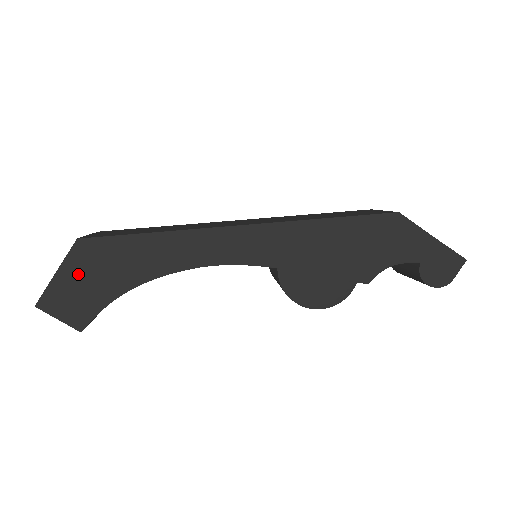
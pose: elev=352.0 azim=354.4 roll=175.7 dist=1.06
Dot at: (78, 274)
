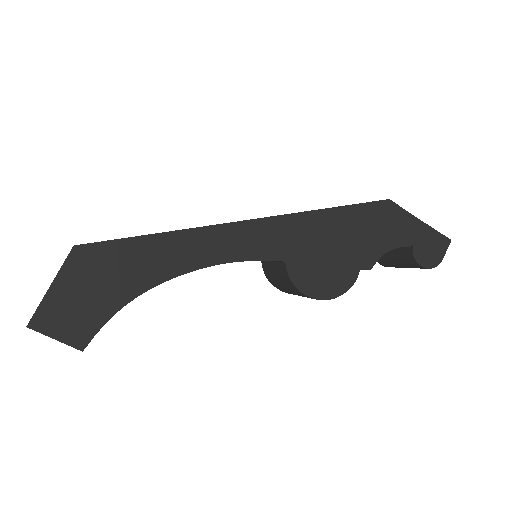
Dot at: (76, 285)
